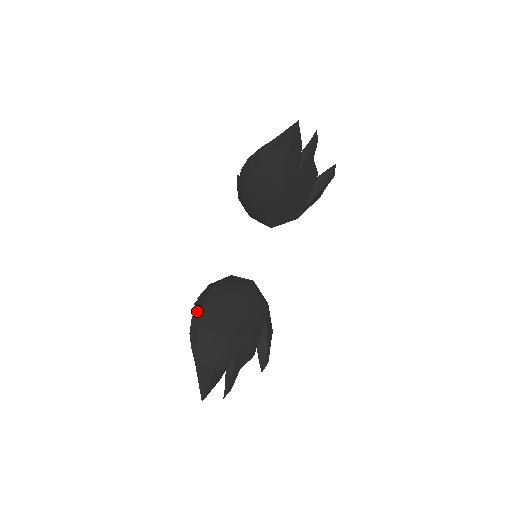
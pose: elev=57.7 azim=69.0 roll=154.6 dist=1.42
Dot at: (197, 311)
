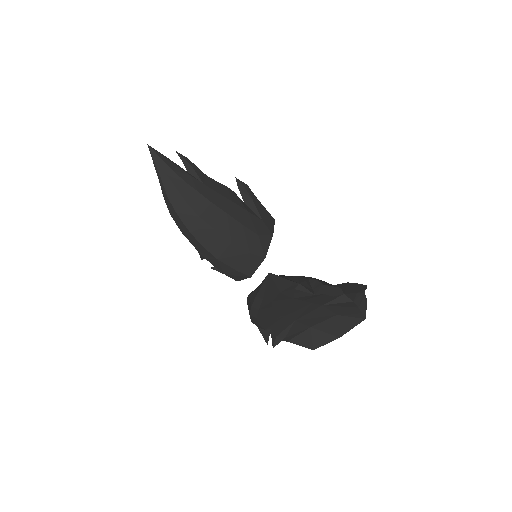
Dot at: occluded
